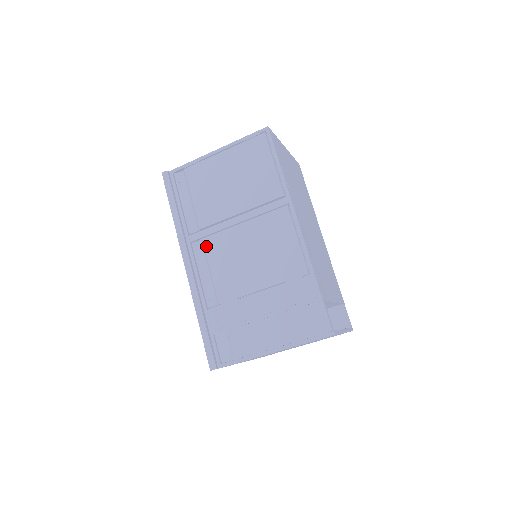
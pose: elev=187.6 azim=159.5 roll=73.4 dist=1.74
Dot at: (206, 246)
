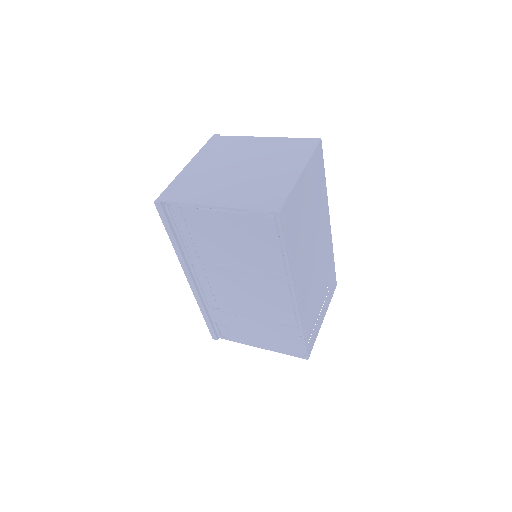
Dot at: (207, 274)
